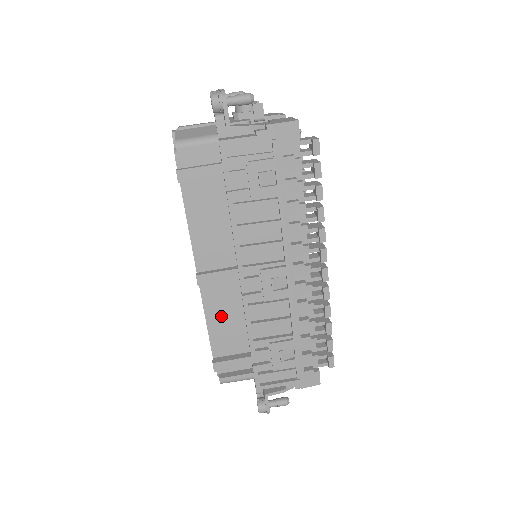
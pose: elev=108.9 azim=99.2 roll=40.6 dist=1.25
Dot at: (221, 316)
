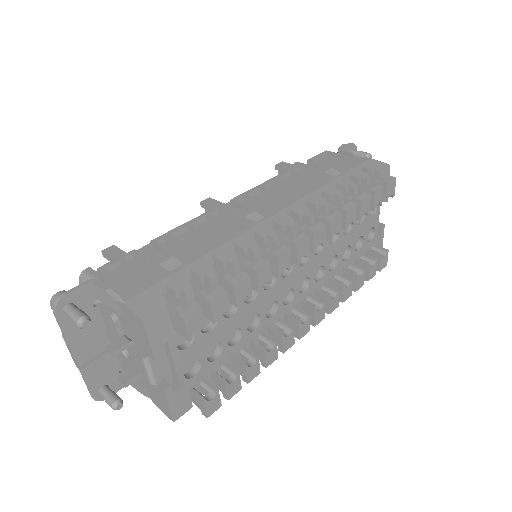
Dot at: occluded
